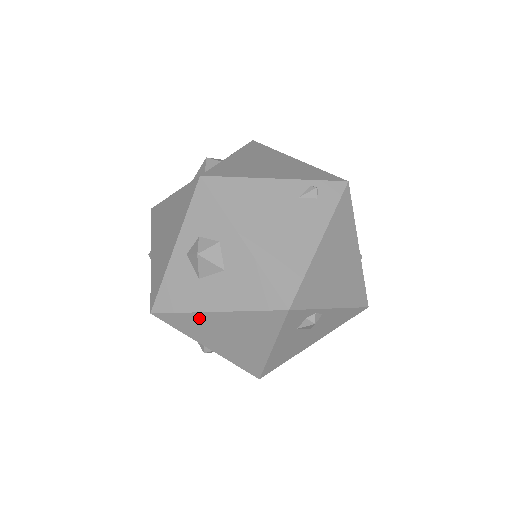
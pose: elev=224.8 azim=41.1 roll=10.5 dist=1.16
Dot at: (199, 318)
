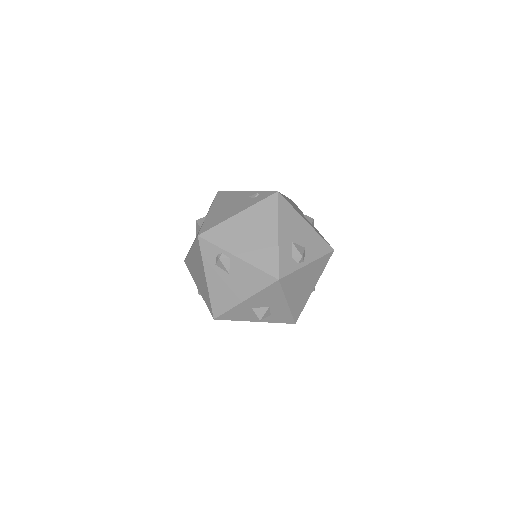
Dot at: (190, 258)
